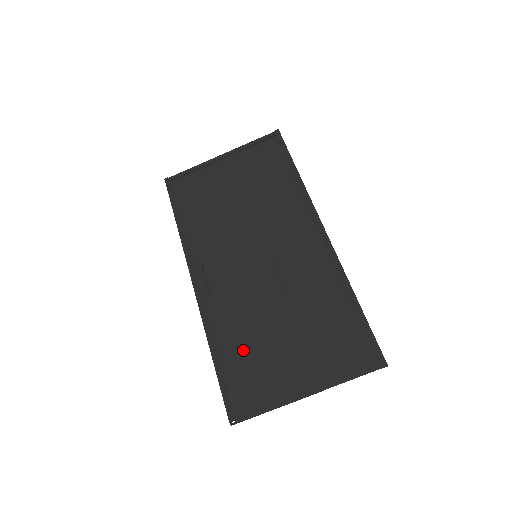
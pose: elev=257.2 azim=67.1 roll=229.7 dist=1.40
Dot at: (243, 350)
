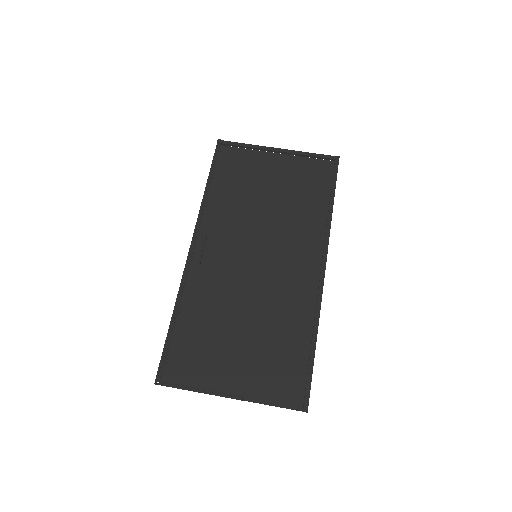
Dot at: (200, 329)
